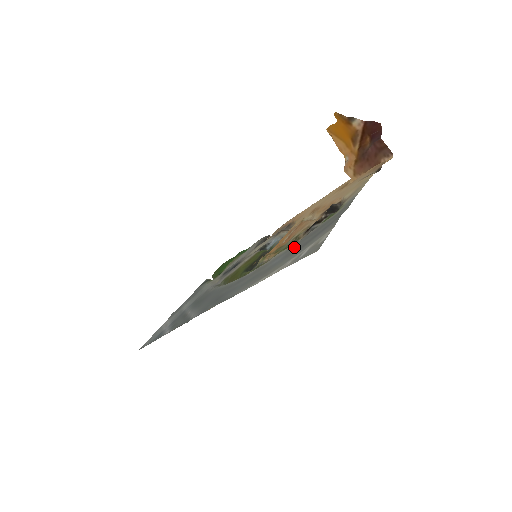
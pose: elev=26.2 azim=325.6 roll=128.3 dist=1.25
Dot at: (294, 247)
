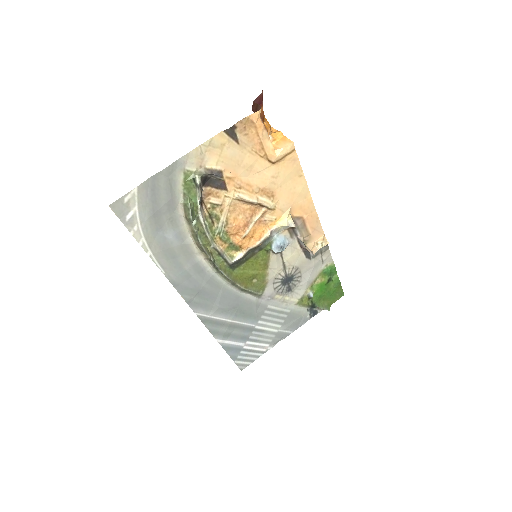
Dot at: (167, 220)
